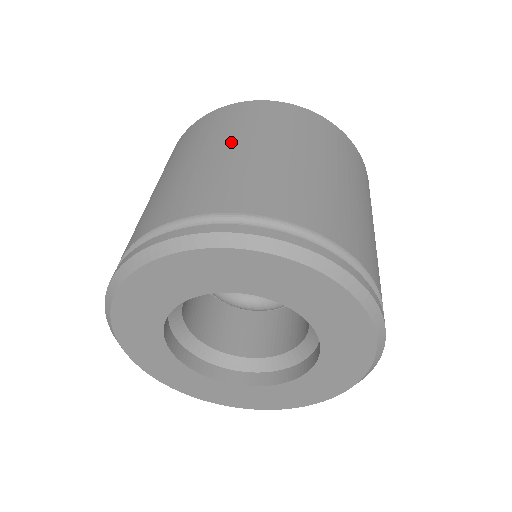
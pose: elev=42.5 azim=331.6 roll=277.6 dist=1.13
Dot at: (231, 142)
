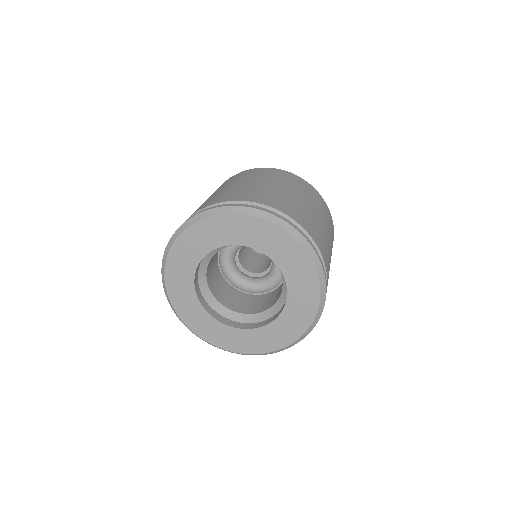
Dot at: (276, 183)
